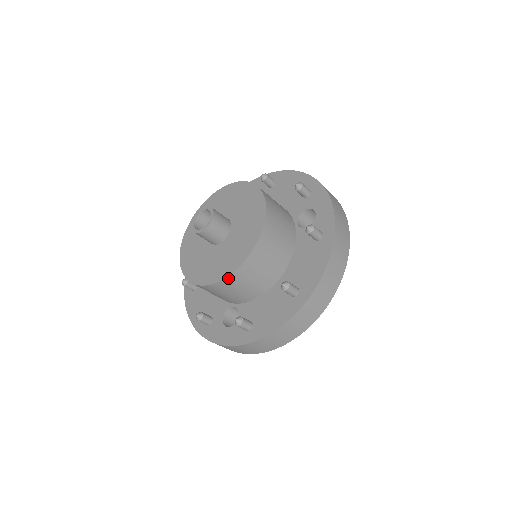
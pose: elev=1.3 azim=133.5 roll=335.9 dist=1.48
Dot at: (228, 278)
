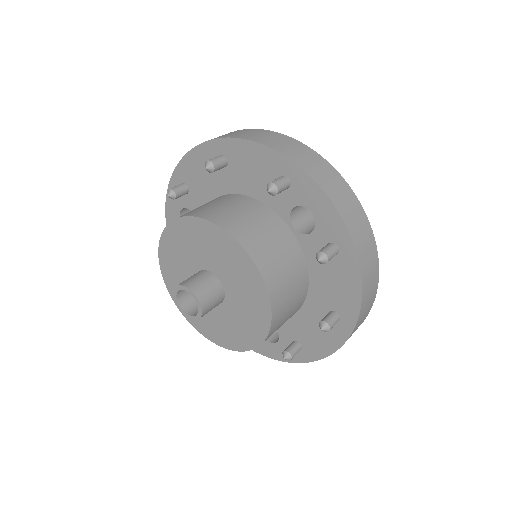
Dot at: (258, 346)
